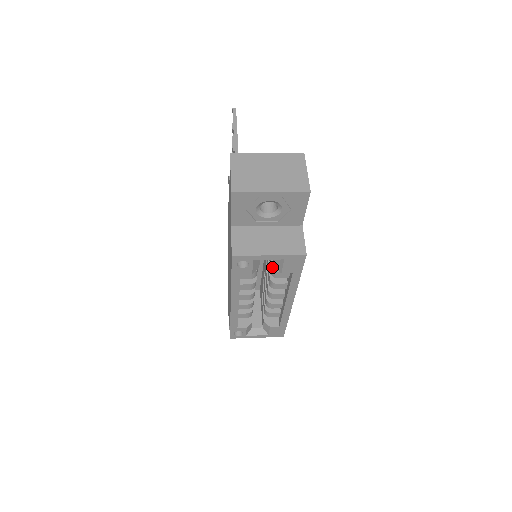
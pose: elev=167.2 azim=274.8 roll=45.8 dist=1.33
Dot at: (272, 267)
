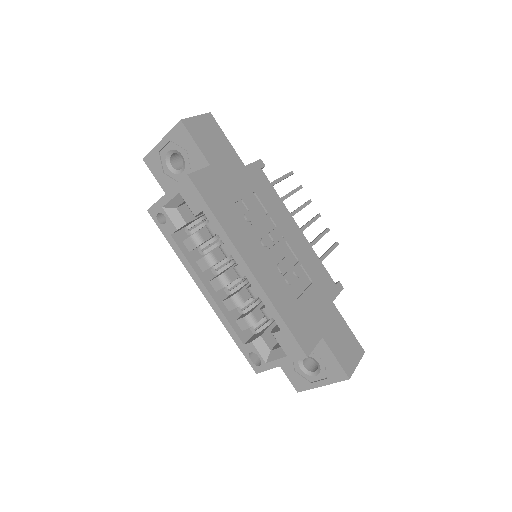
Dot at: occluded
